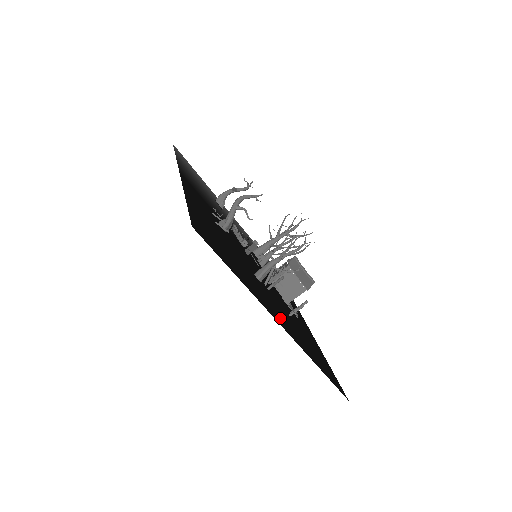
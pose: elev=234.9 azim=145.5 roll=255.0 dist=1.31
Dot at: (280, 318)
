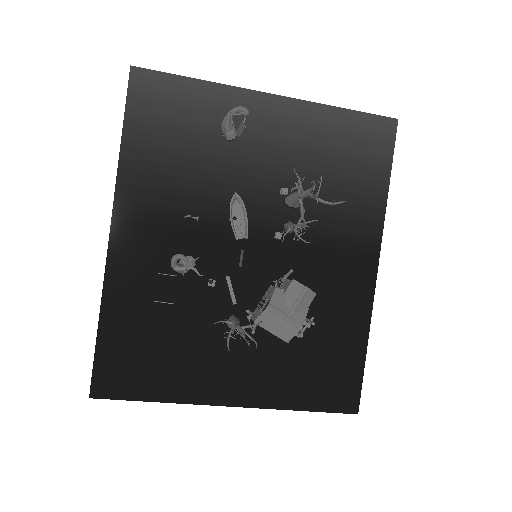
Dot at: (242, 384)
